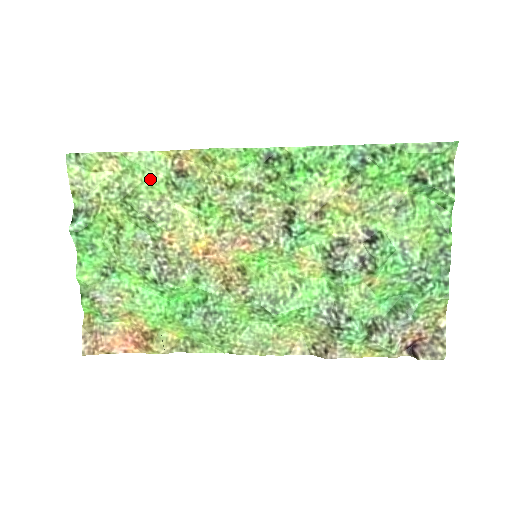
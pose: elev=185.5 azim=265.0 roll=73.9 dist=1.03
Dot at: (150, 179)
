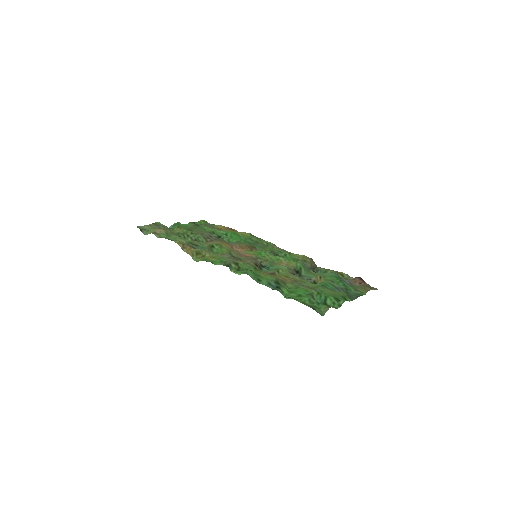
Dot at: (181, 239)
